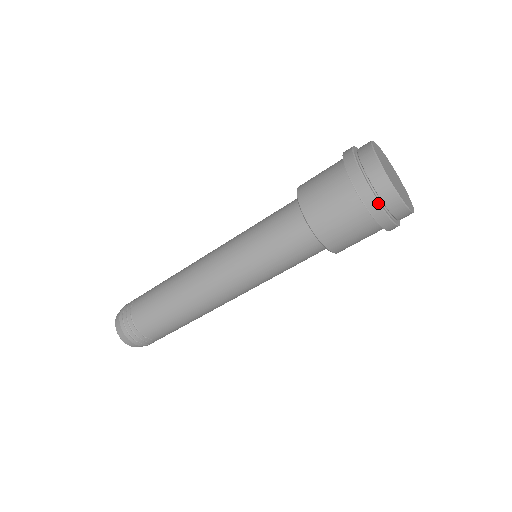
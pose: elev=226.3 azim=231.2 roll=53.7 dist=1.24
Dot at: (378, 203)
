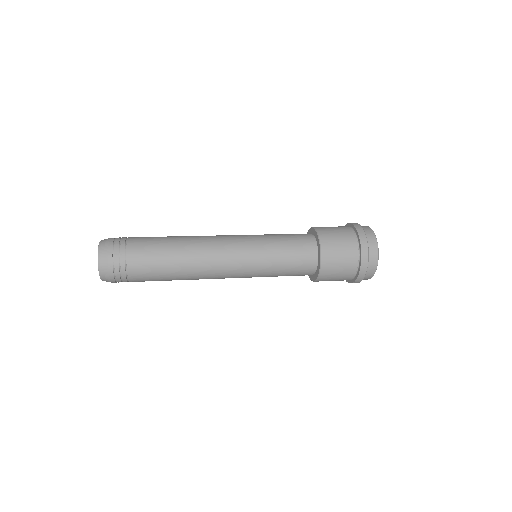
Dot at: (367, 269)
